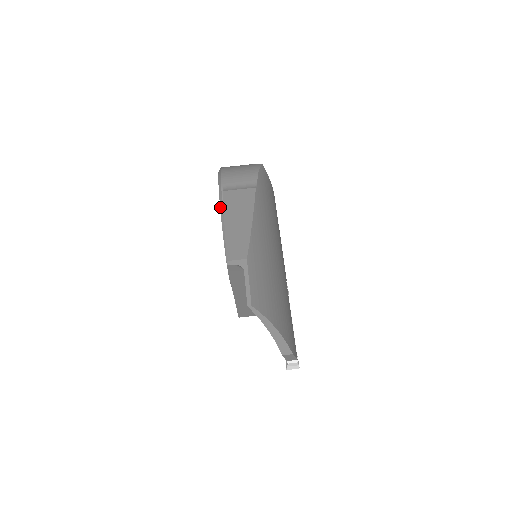
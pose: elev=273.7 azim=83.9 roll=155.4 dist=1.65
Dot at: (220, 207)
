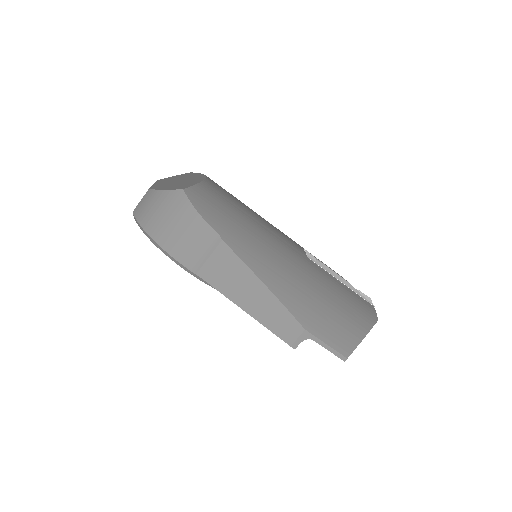
Dot at: occluded
